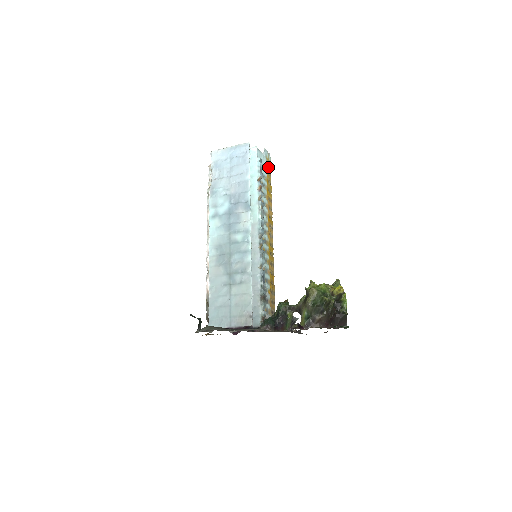
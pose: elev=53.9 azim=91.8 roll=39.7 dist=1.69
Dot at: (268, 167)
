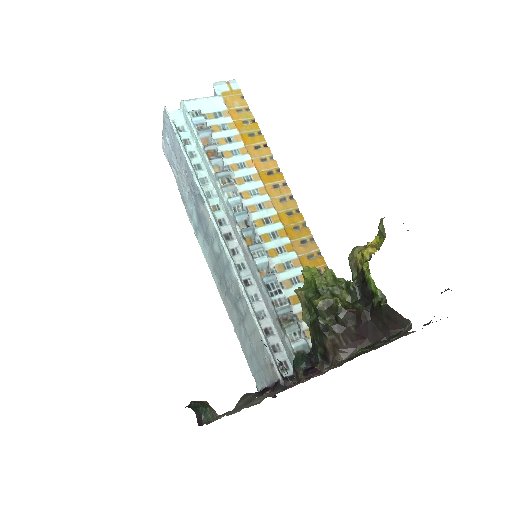
Dot at: (235, 102)
